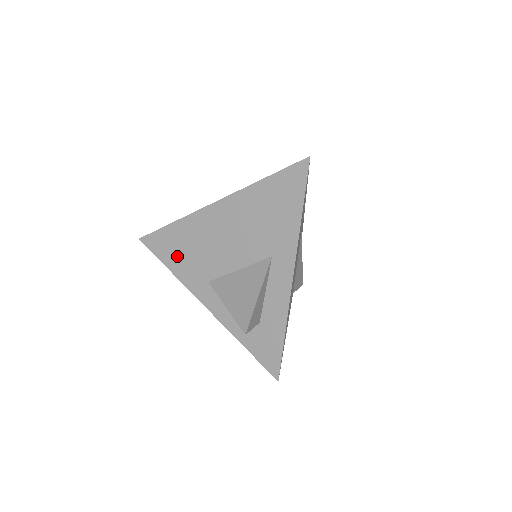
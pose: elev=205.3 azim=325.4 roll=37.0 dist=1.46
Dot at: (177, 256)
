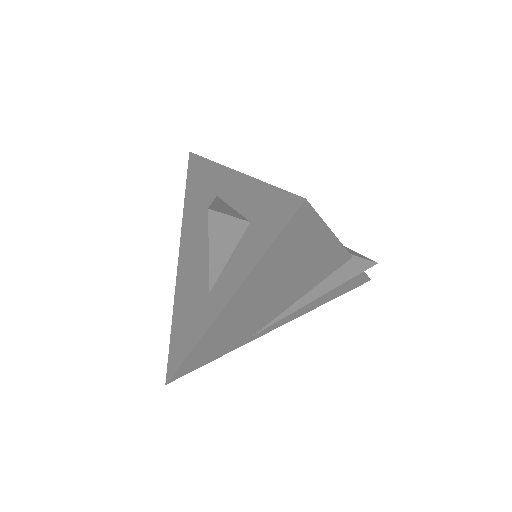
Dot at: (186, 332)
